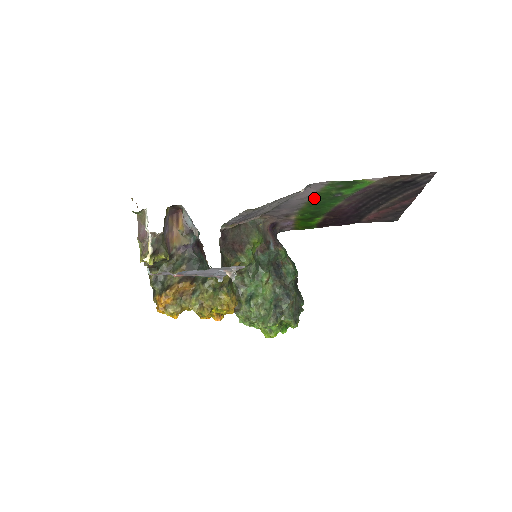
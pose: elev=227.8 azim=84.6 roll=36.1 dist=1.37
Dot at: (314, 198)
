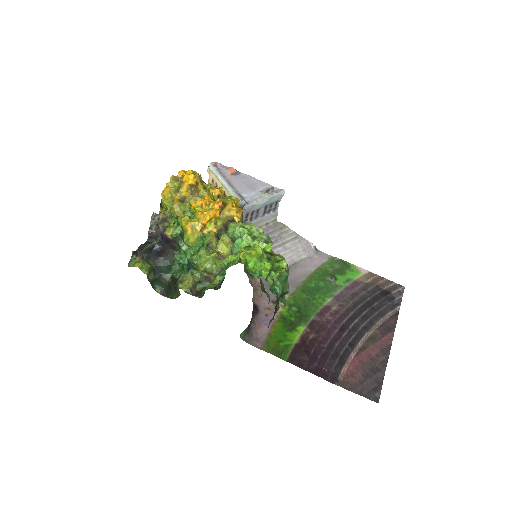
Dot at: (312, 277)
